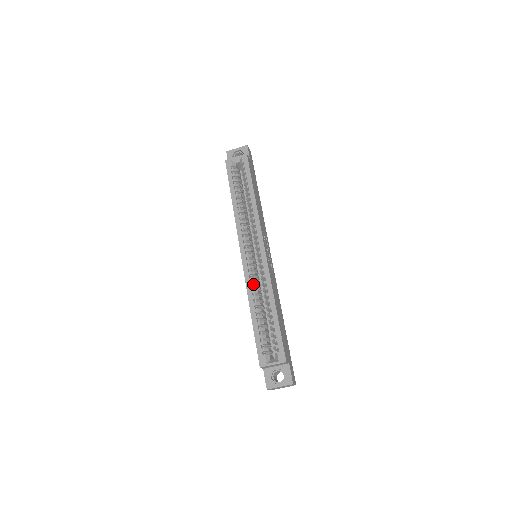
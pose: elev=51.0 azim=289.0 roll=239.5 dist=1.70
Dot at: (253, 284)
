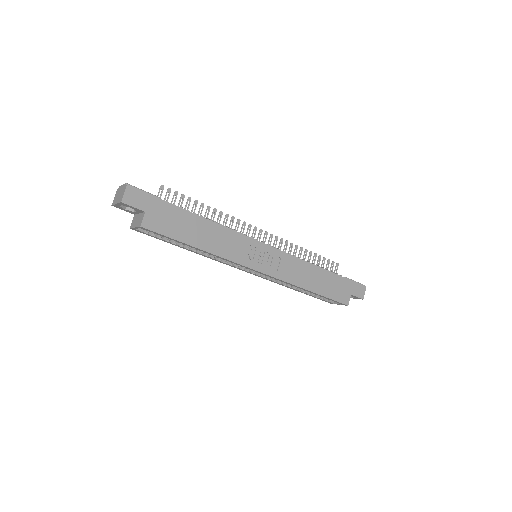
Dot at: (277, 282)
